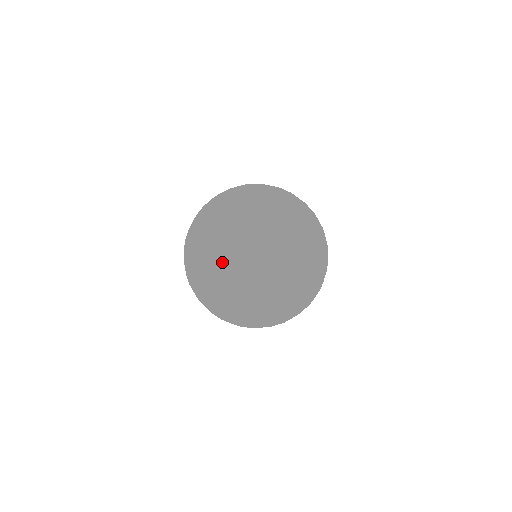
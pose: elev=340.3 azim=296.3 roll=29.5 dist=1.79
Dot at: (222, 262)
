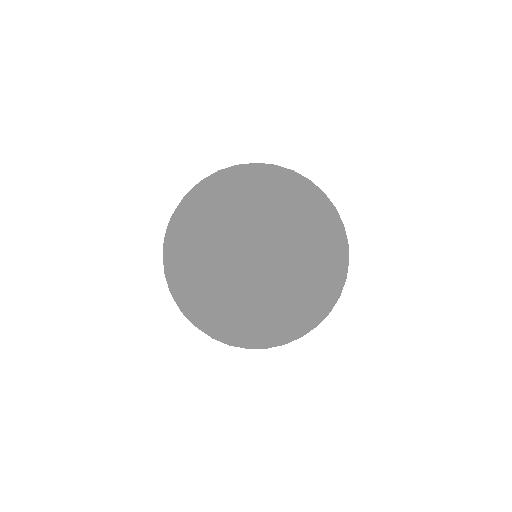
Dot at: (227, 318)
